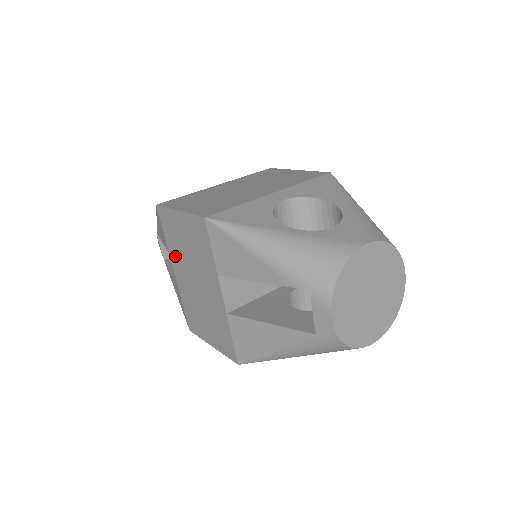
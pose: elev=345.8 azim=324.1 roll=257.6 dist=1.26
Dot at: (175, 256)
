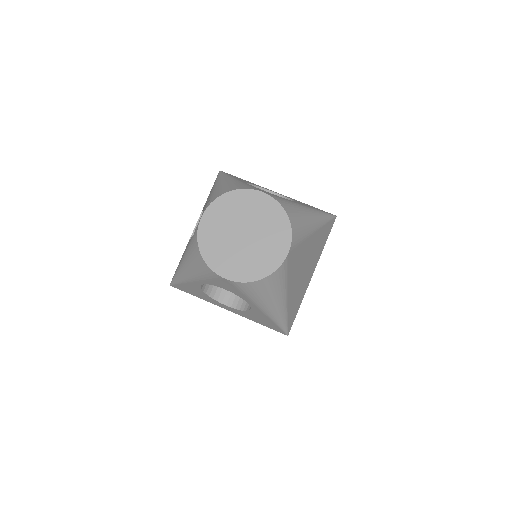
Dot at: occluded
